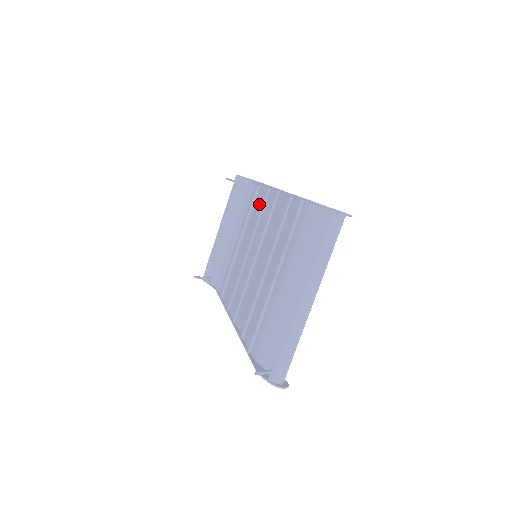
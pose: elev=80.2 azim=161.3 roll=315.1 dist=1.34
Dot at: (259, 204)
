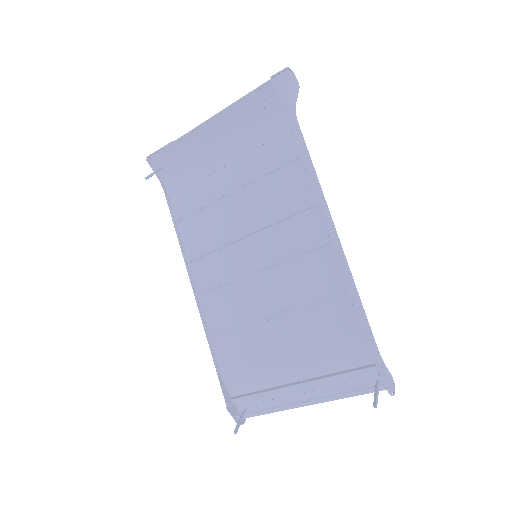
Dot at: (289, 190)
